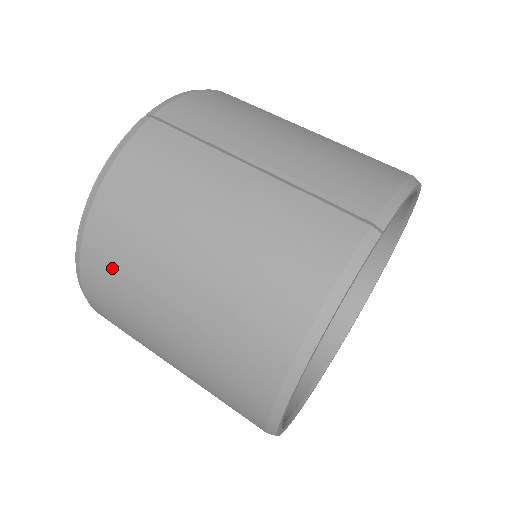
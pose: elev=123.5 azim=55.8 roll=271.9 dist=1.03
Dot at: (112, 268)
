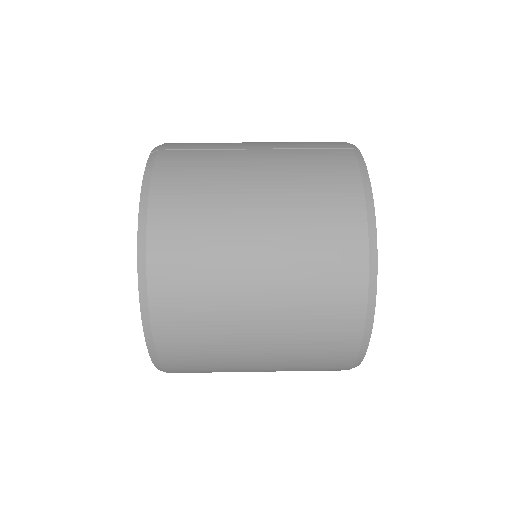
Dot at: (186, 254)
